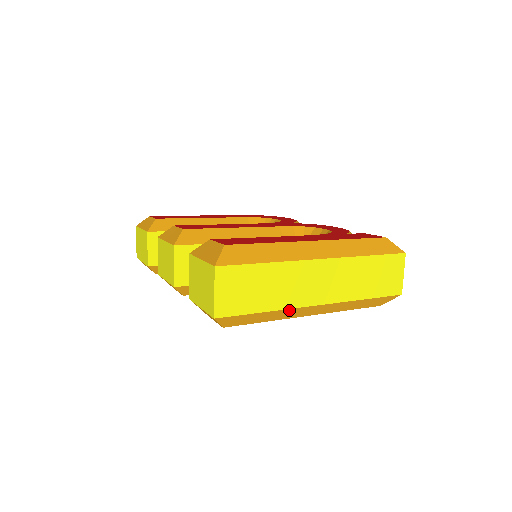
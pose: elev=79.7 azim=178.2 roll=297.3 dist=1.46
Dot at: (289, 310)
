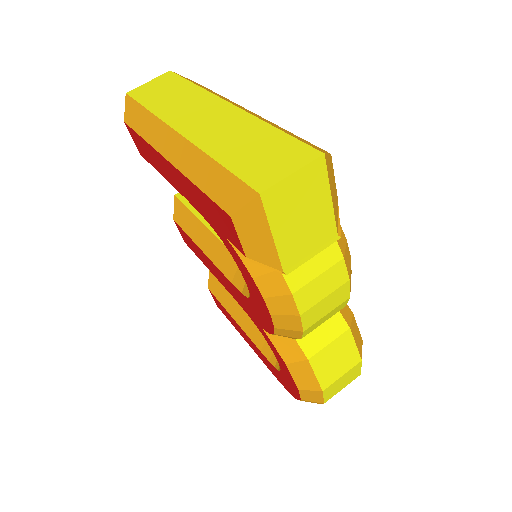
Dot at: (159, 123)
